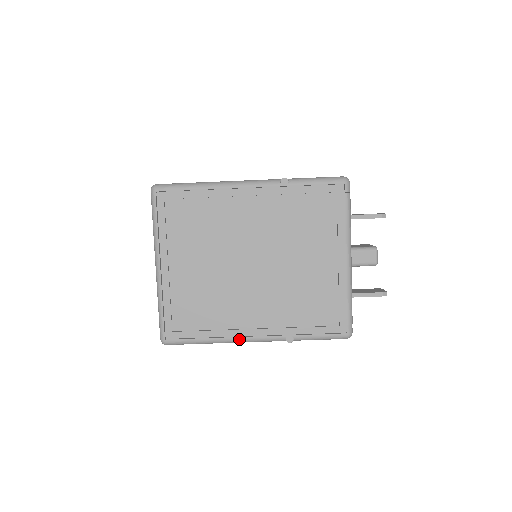
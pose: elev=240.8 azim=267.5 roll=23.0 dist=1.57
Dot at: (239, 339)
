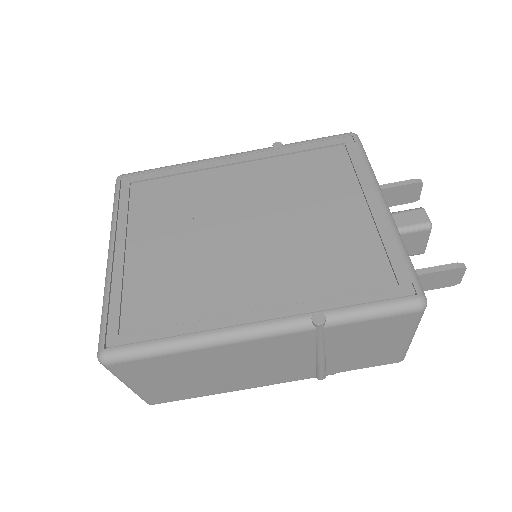
Dot at: (230, 331)
